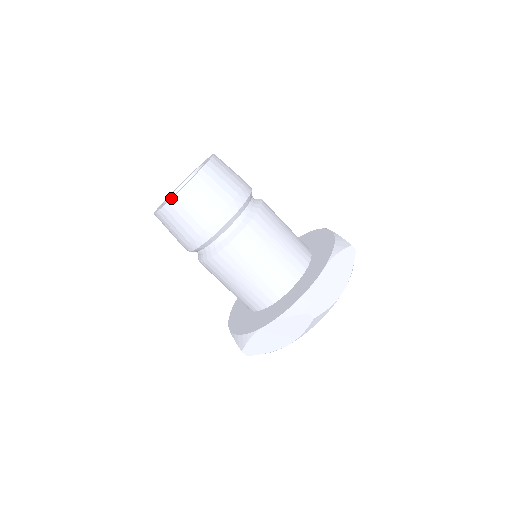
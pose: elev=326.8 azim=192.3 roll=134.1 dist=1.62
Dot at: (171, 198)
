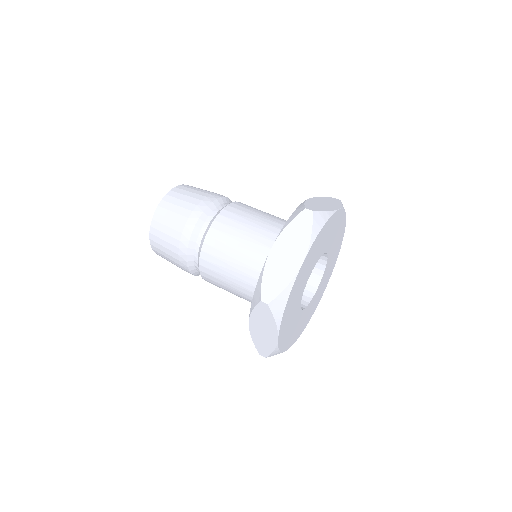
Dot at: occluded
